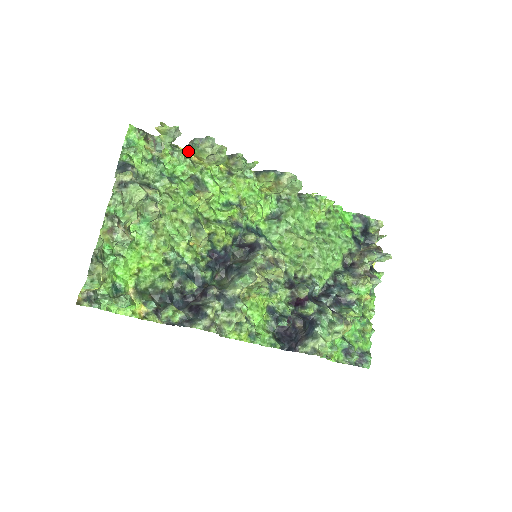
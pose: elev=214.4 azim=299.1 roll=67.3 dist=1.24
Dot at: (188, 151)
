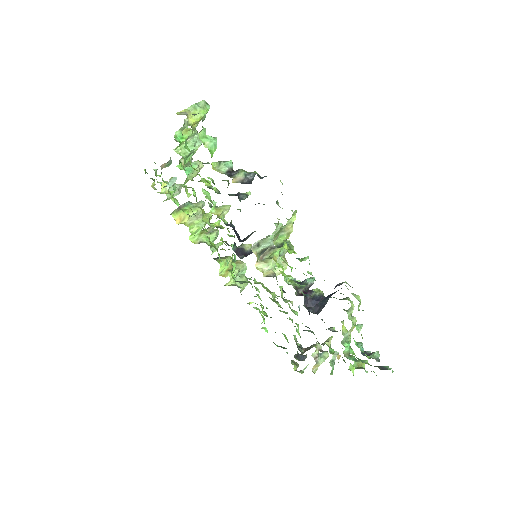
Dot at: (174, 213)
